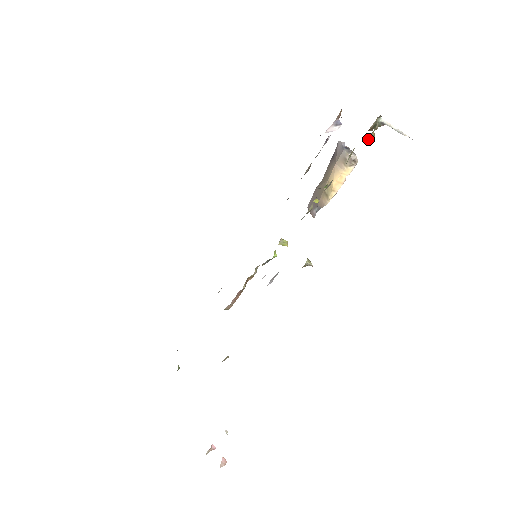
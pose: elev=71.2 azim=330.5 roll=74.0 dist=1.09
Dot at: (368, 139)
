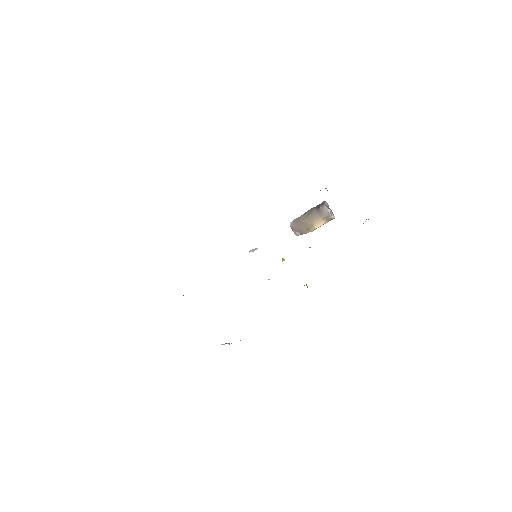
Dot at: occluded
